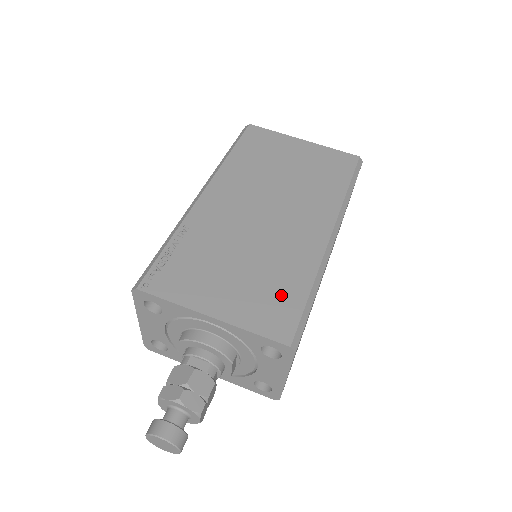
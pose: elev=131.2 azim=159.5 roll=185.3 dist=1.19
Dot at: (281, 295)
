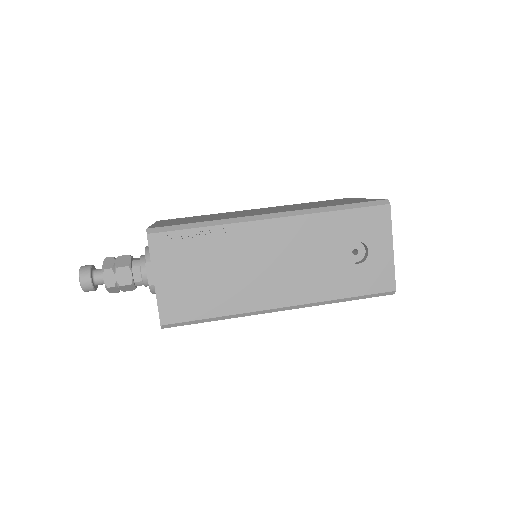
Dot at: occluded
